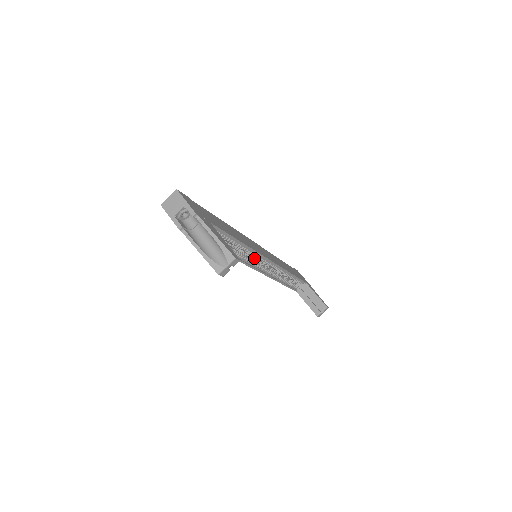
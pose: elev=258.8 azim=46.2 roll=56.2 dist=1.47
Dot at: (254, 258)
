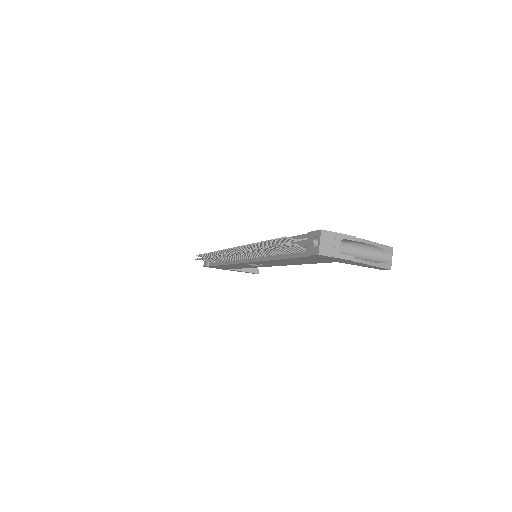
Dot at: occluded
